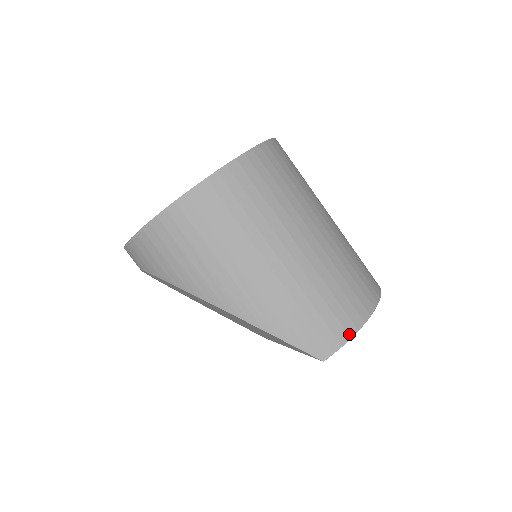
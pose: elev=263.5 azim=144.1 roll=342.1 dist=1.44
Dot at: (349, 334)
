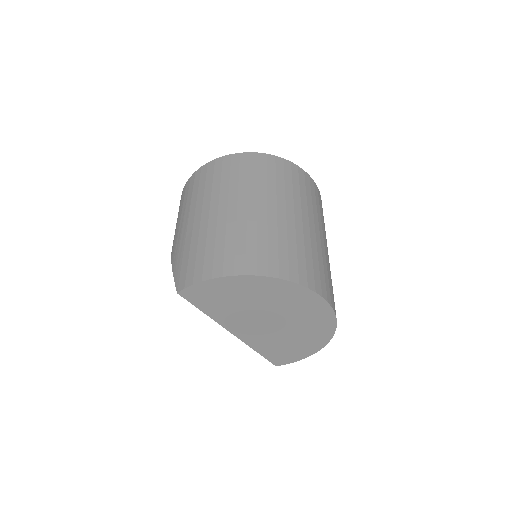
Dot at: (203, 278)
